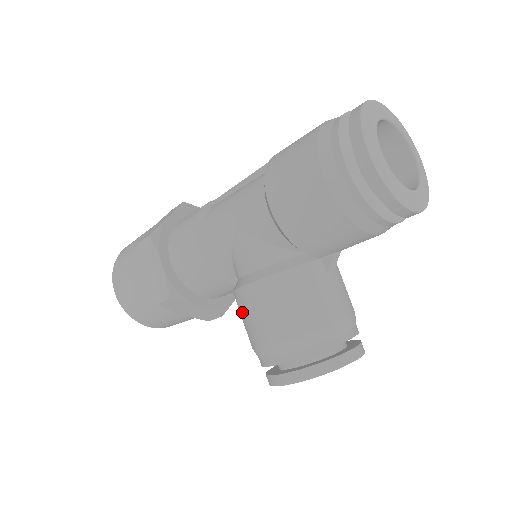
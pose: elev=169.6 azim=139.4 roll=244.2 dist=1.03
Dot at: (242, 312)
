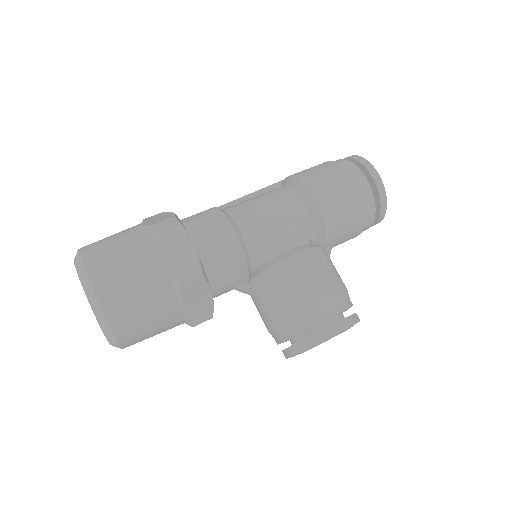
Dot at: (285, 282)
